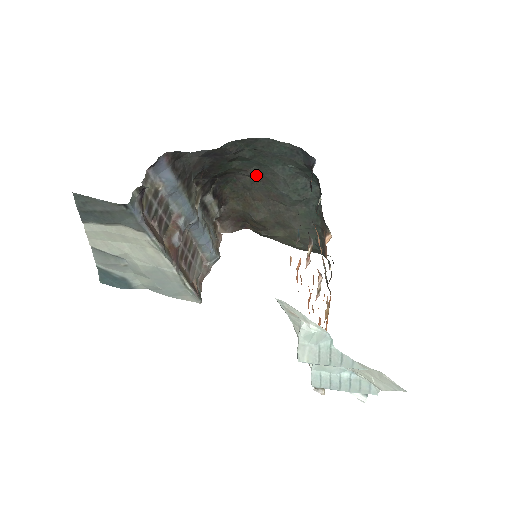
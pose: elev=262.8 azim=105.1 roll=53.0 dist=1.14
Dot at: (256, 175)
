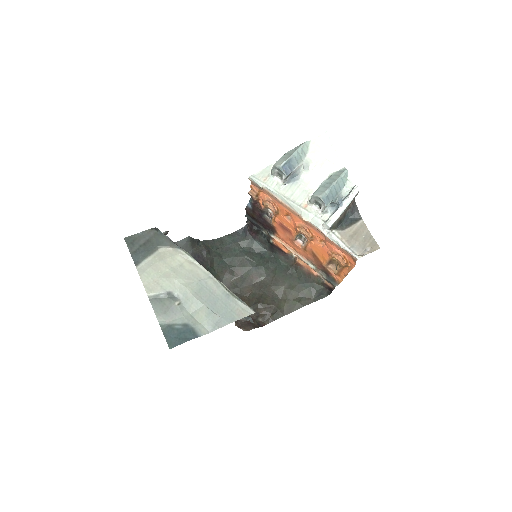
Dot at: (233, 273)
